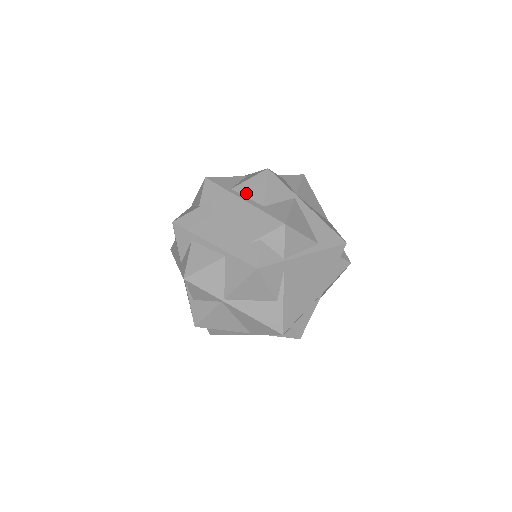
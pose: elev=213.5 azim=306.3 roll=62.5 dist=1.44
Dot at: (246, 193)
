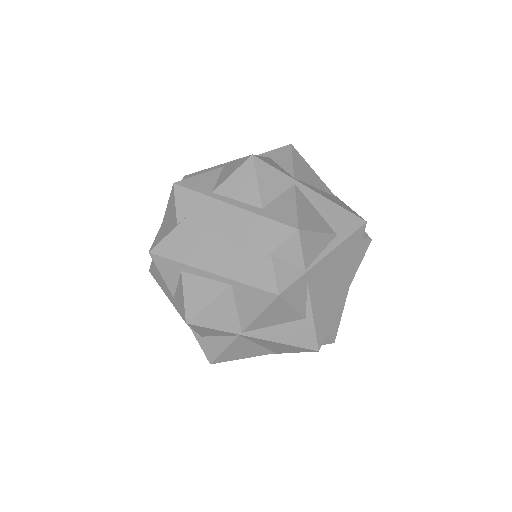
Dot at: (234, 195)
